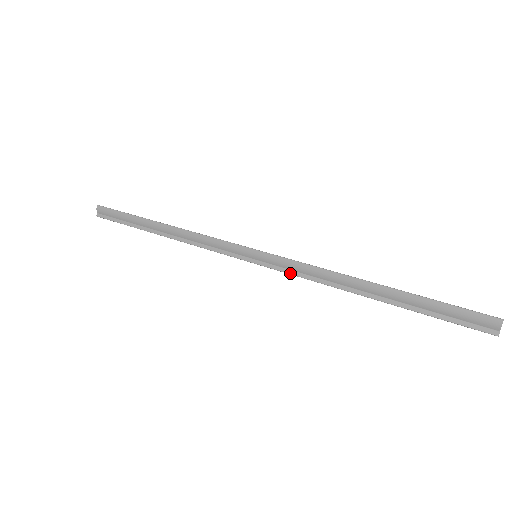
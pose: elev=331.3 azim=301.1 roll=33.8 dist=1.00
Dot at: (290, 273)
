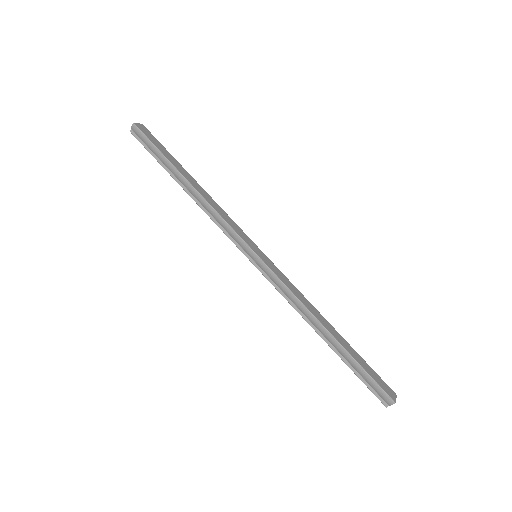
Dot at: (275, 288)
